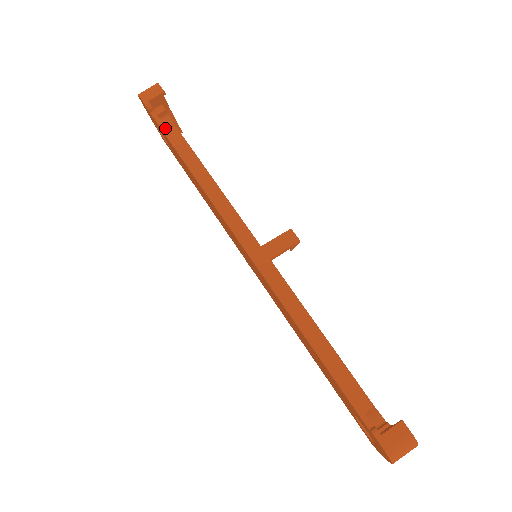
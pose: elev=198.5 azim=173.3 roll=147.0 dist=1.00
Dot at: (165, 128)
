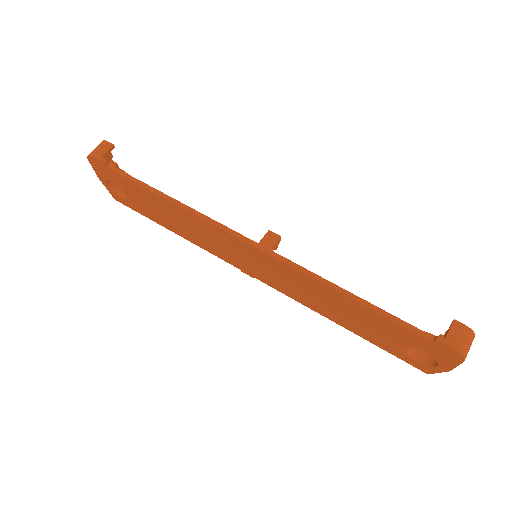
Dot at: (127, 175)
